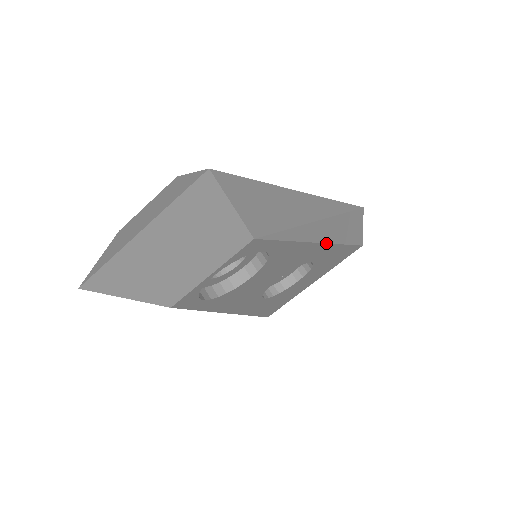
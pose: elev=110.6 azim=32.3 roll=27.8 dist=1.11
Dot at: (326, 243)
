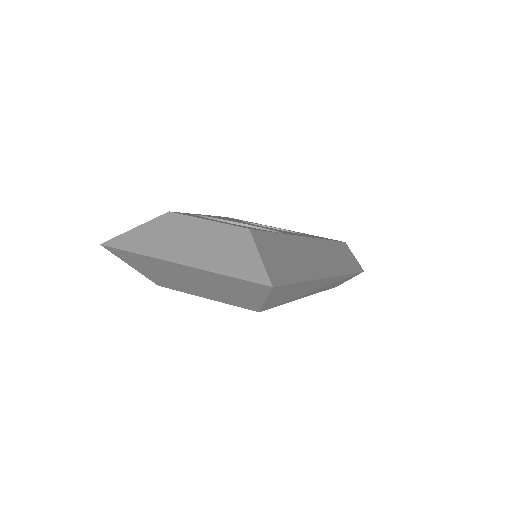
Dot at: occluded
